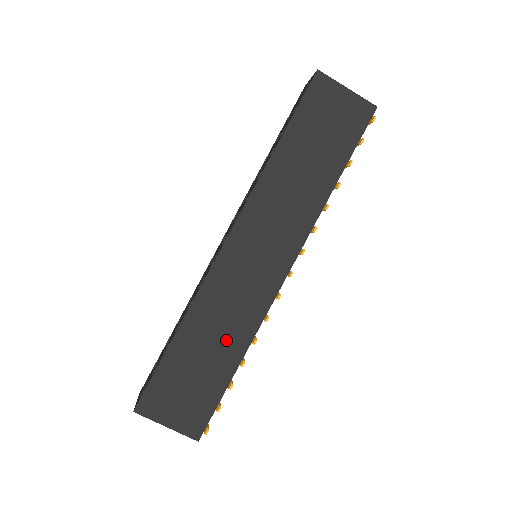
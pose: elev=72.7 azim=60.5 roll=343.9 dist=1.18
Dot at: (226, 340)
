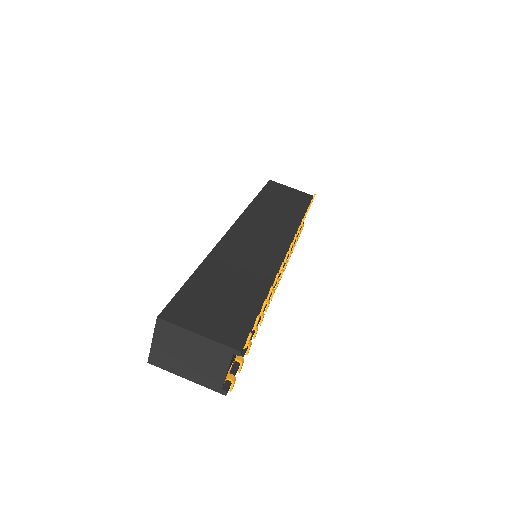
Dot at: (249, 277)
